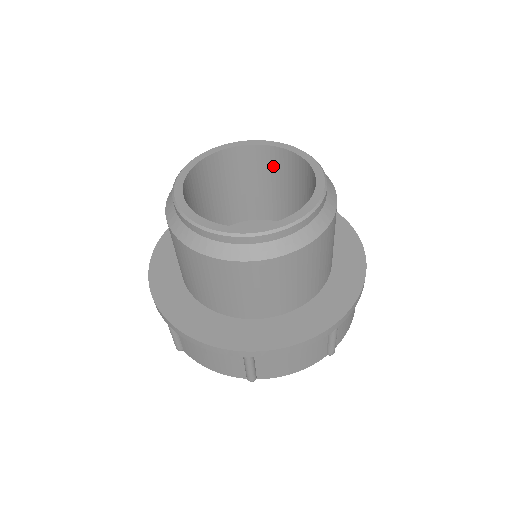
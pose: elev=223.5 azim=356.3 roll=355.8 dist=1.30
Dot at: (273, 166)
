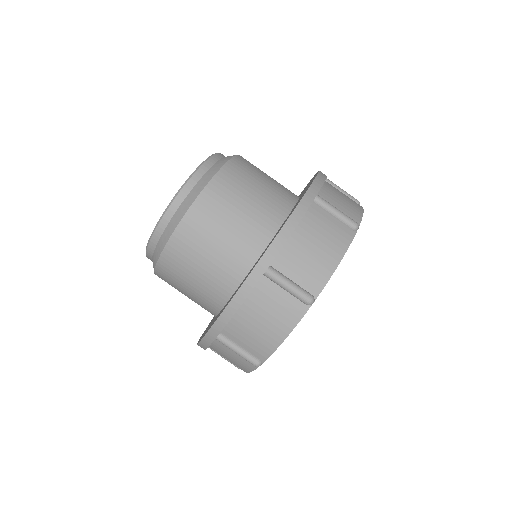
Dot at: occluded
